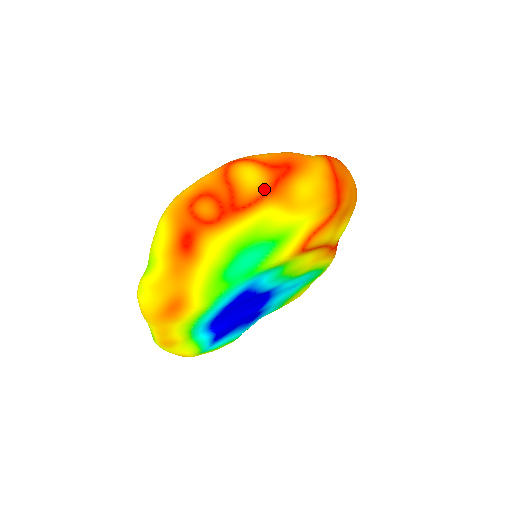
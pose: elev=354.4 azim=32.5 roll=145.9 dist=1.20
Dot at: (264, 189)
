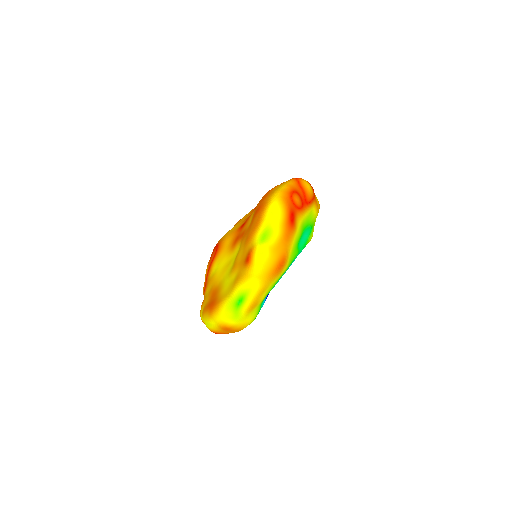
Dot at: (313, 195)
